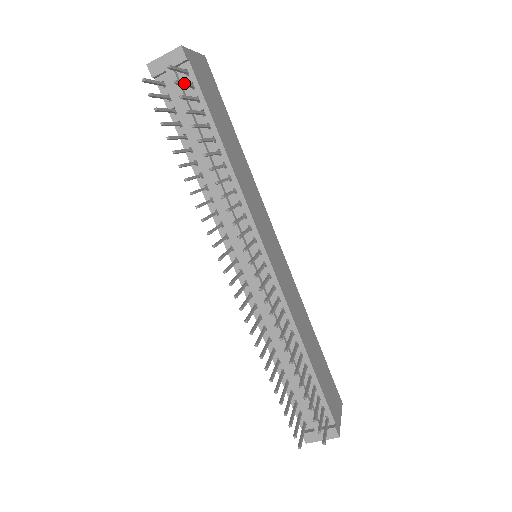
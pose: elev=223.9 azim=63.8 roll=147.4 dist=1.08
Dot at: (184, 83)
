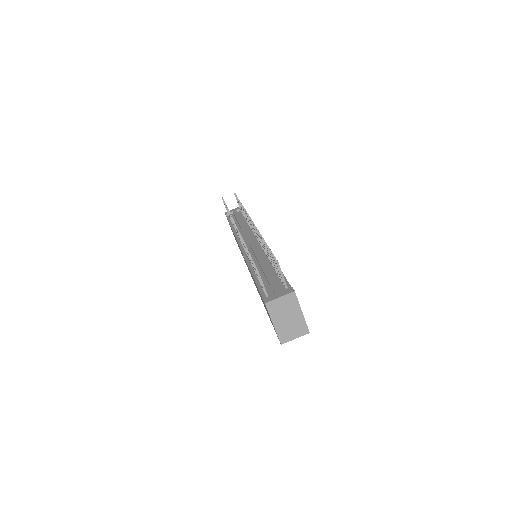
Dot at: occluded
